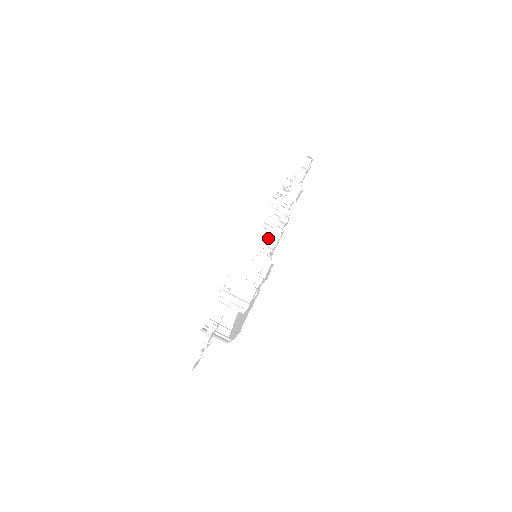
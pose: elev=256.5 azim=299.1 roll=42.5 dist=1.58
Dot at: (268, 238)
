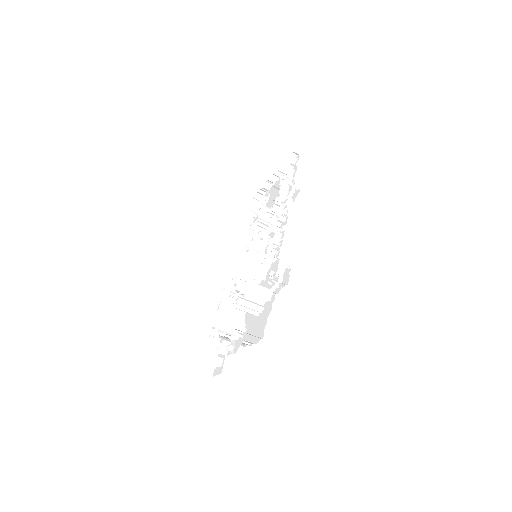
Dot at: (264, 236)
